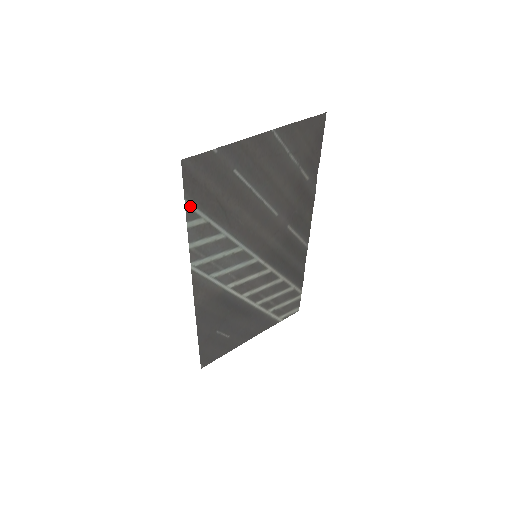
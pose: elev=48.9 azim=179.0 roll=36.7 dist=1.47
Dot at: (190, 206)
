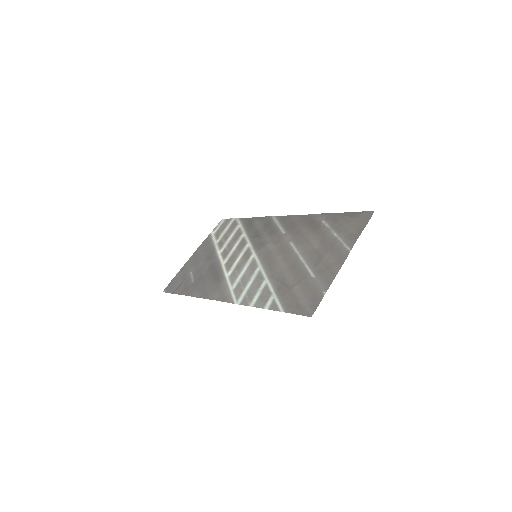
Dot at: (280, 307)
